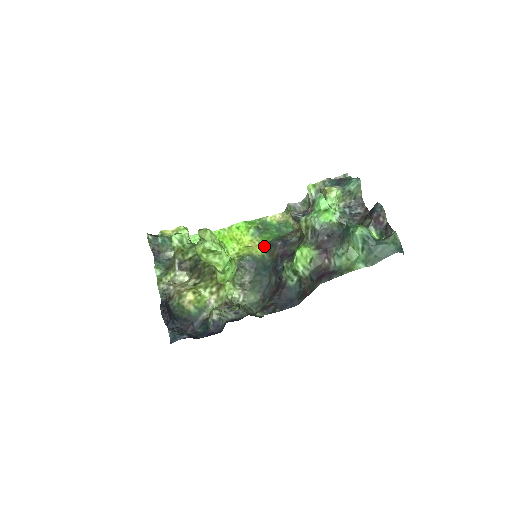
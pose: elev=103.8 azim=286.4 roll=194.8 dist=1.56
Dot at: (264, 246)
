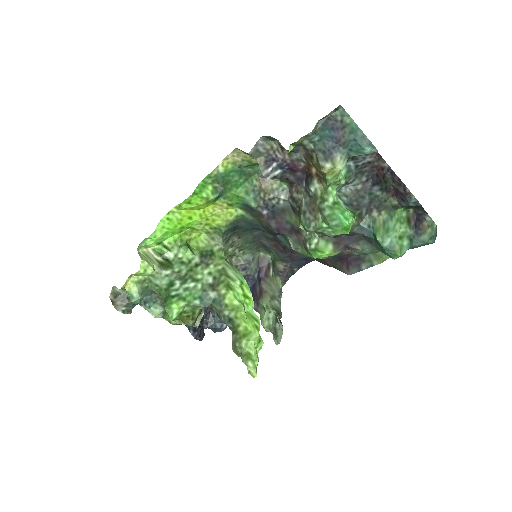
Dot at: (237, 205)
